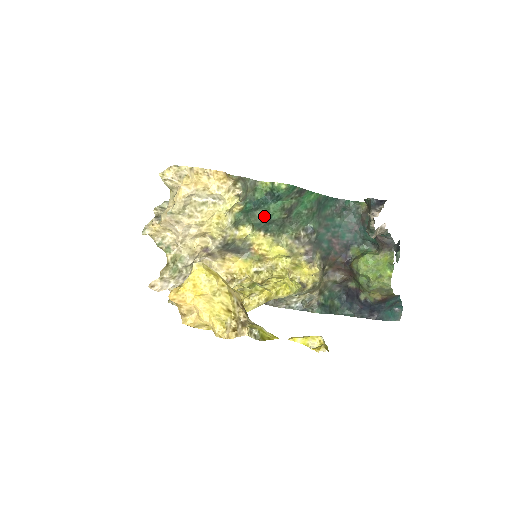
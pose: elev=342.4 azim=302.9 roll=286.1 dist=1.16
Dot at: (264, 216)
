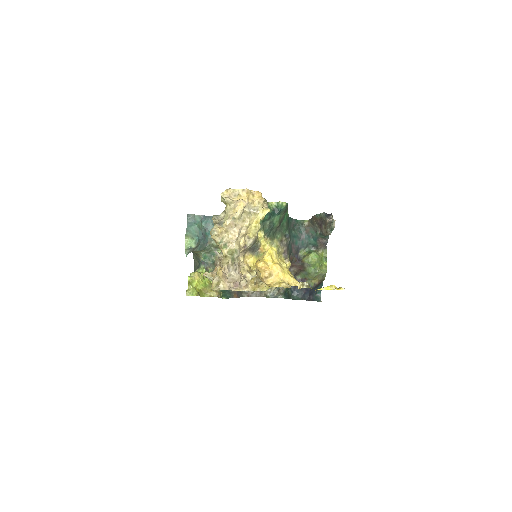
Dot at: (271, 224)
